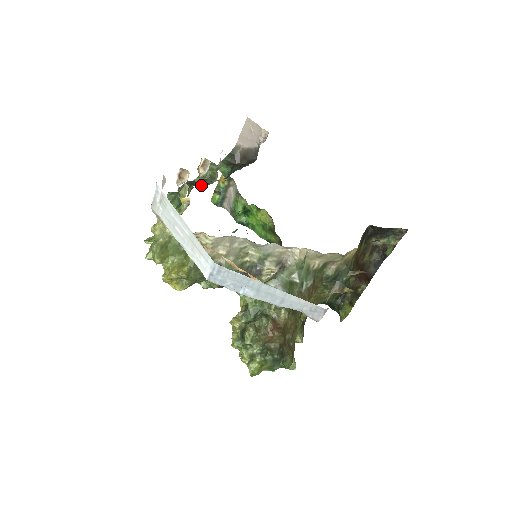
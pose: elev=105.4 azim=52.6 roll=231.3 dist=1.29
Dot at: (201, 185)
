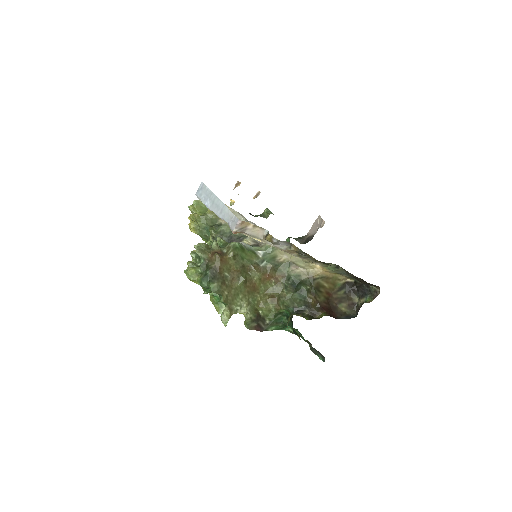
Dot at: occluded
